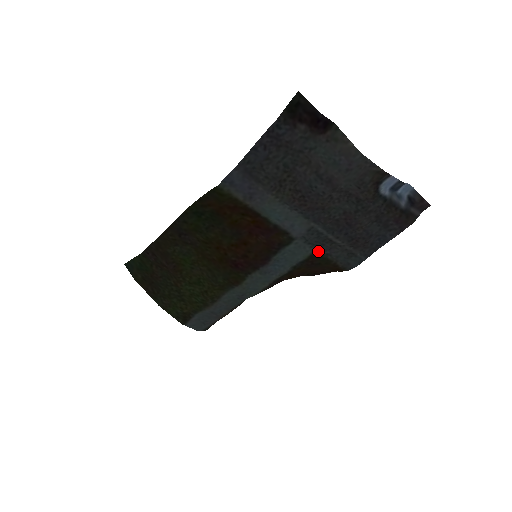
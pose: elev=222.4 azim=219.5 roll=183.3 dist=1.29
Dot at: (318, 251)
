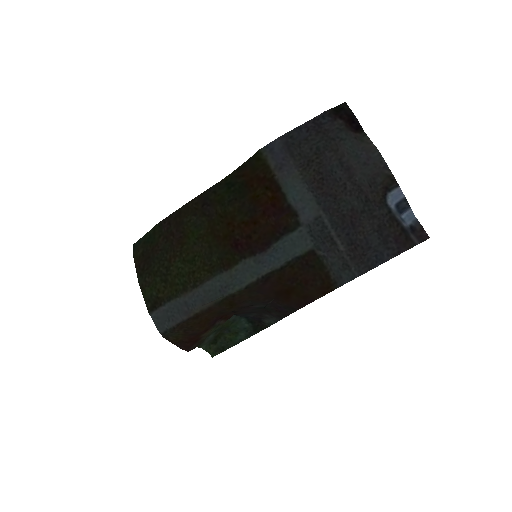
Dot at: (317, 249)
